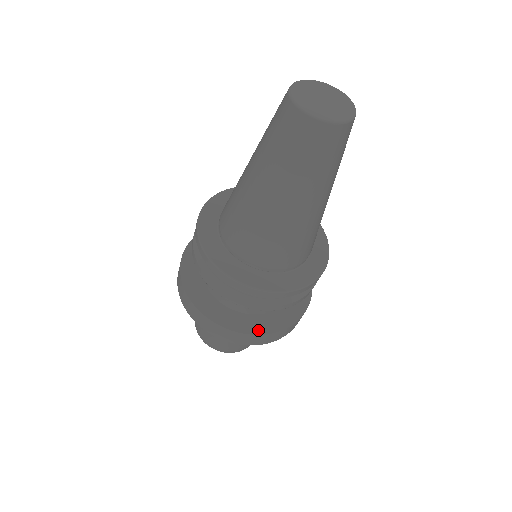
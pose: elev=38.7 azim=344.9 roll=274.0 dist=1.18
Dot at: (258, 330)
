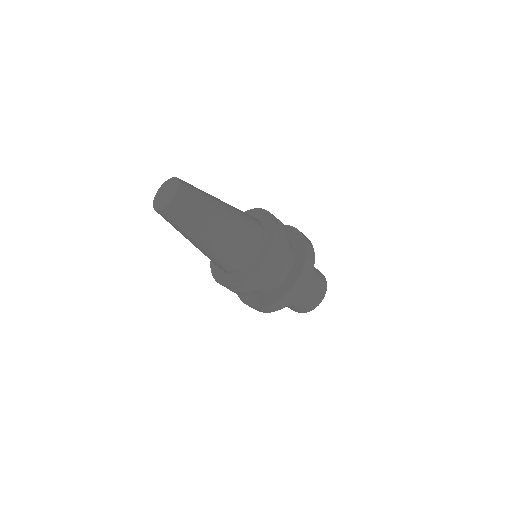
Dot at: (299, 272)
